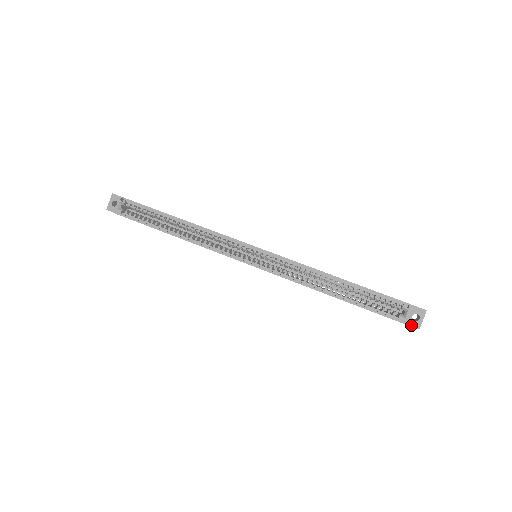
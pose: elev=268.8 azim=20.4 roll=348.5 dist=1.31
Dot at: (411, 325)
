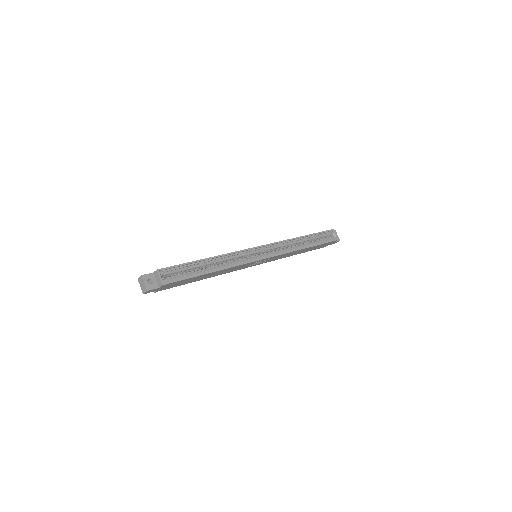
Dot at: (337, 241)
